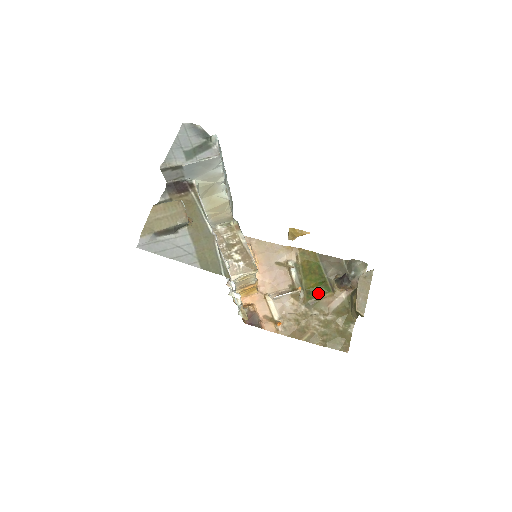
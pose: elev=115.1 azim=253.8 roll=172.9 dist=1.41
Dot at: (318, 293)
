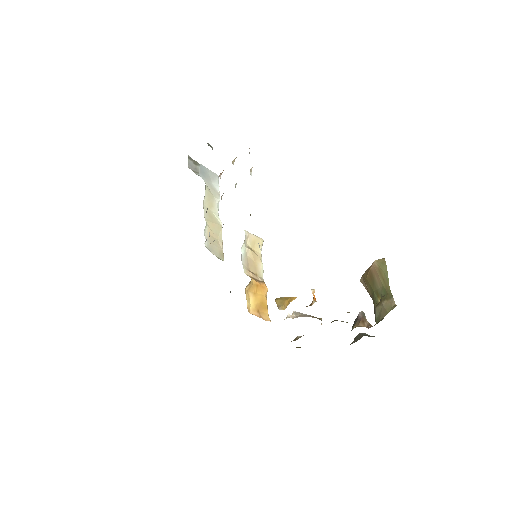
Dot at: occluded
